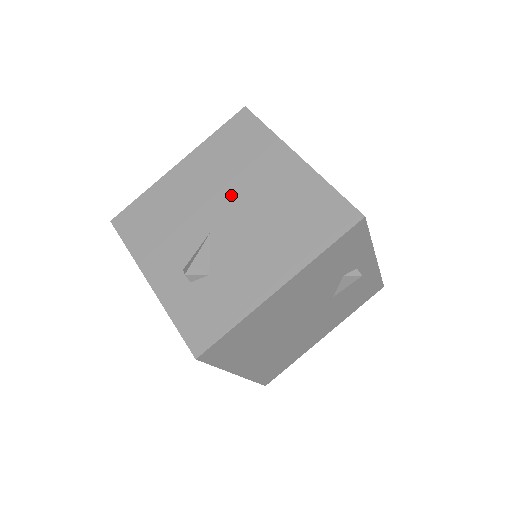
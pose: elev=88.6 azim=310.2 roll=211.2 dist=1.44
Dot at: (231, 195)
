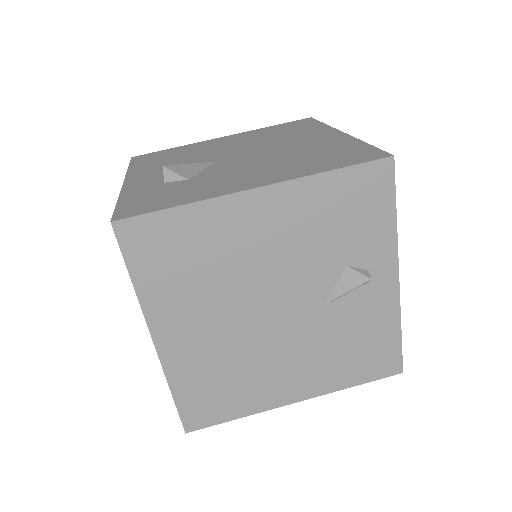
Dot at: (257, 147)
